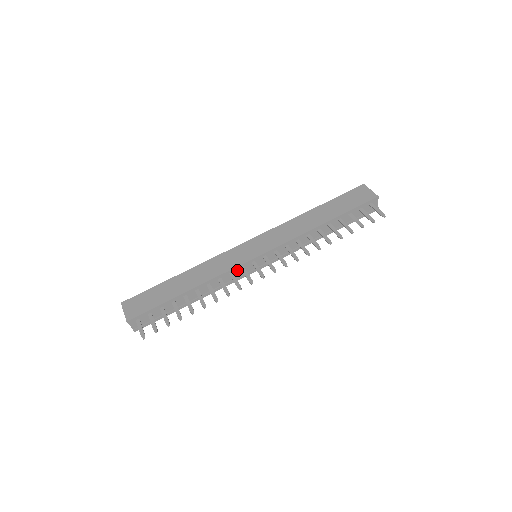
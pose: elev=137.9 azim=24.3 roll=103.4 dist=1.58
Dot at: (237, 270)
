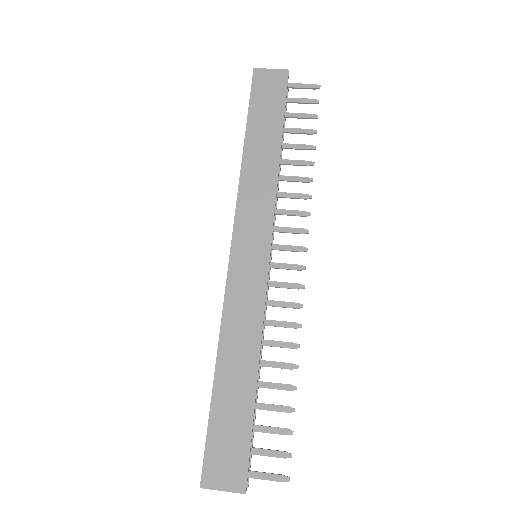
Dot at: occluded
